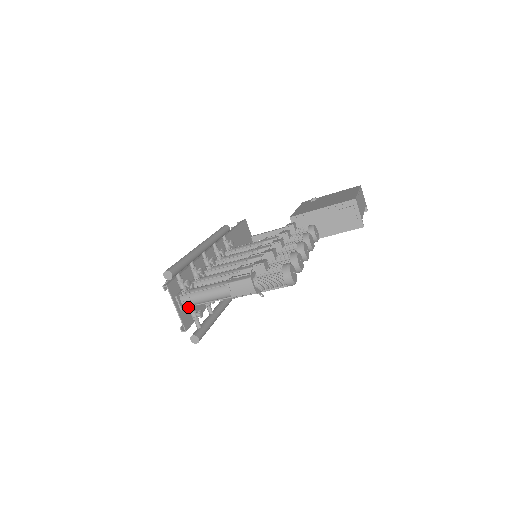
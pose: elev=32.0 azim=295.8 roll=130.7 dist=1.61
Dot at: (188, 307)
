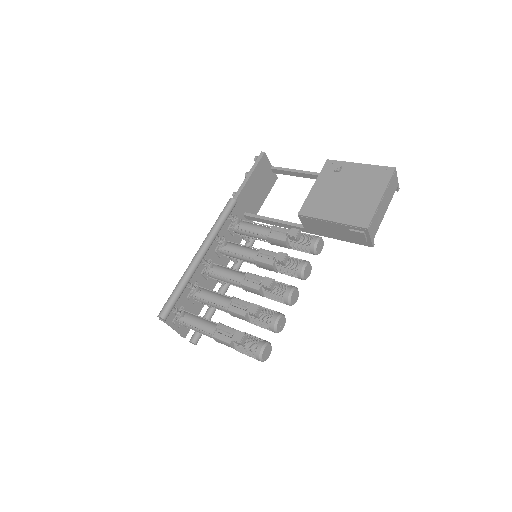
Dot at: occluded
